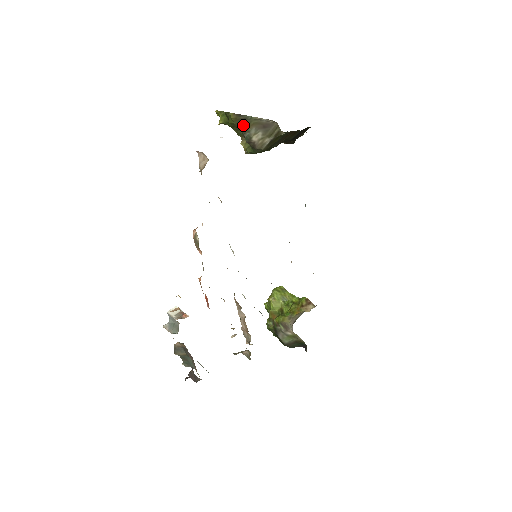
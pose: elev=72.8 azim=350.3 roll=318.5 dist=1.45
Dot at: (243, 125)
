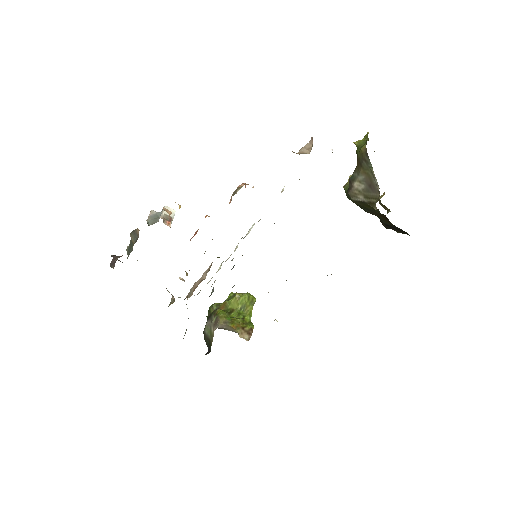
Dot at: (361, 164)
